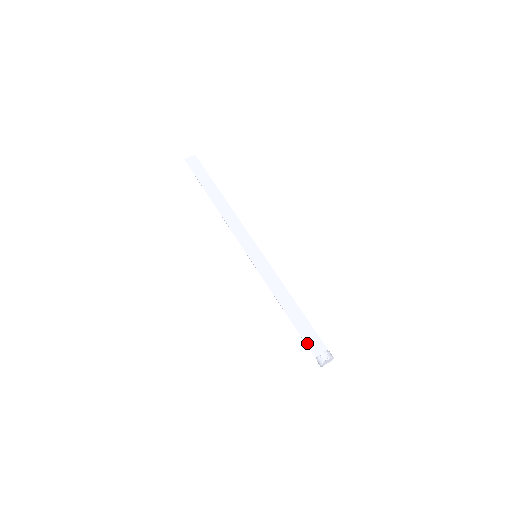
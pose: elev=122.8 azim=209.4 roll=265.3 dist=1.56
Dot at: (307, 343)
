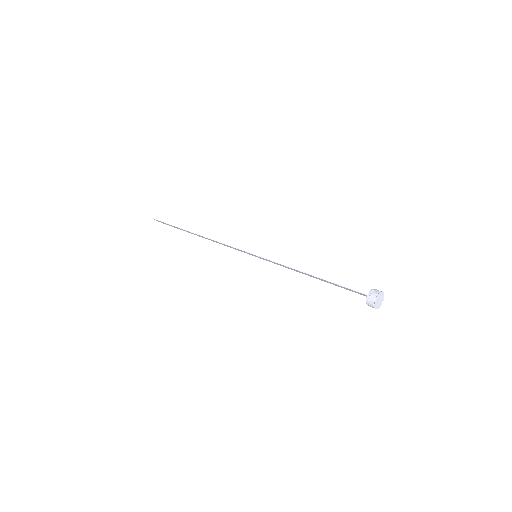
Dot at: occluded
